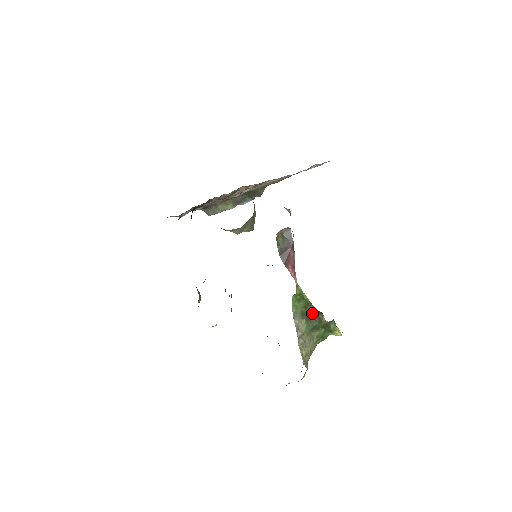
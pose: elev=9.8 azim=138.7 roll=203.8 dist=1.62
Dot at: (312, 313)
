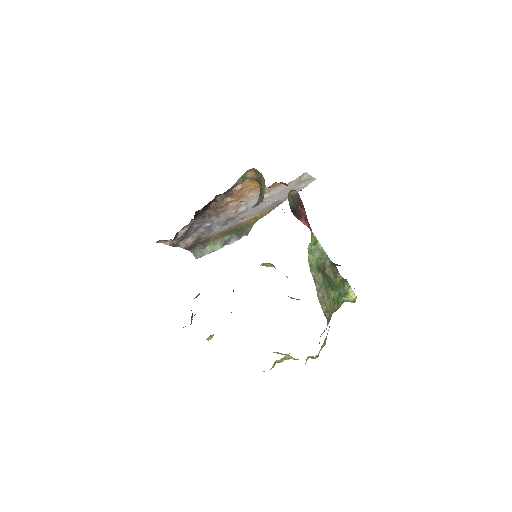
Dot at: (327, 267)
